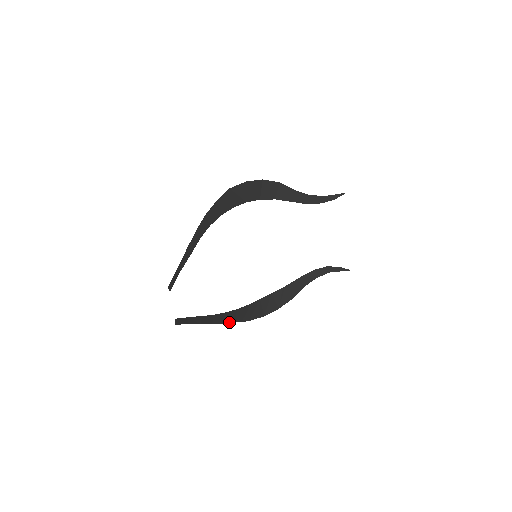
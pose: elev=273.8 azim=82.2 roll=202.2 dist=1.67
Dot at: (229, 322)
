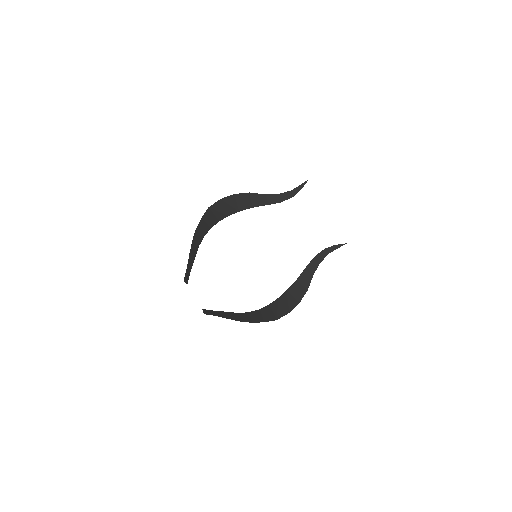
Dot at: (258, 322)
